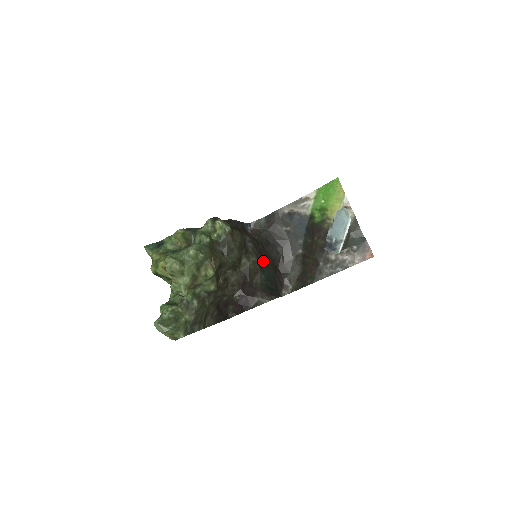
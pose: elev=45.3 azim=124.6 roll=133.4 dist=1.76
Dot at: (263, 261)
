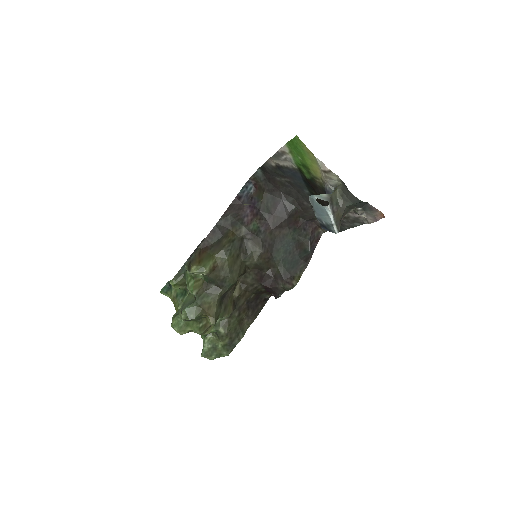
Dot at: (274, 237)
